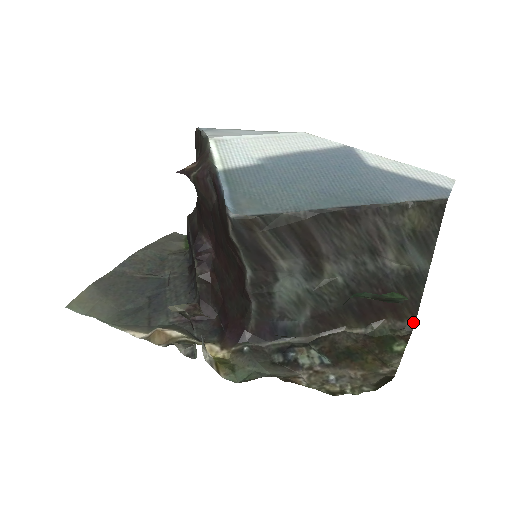
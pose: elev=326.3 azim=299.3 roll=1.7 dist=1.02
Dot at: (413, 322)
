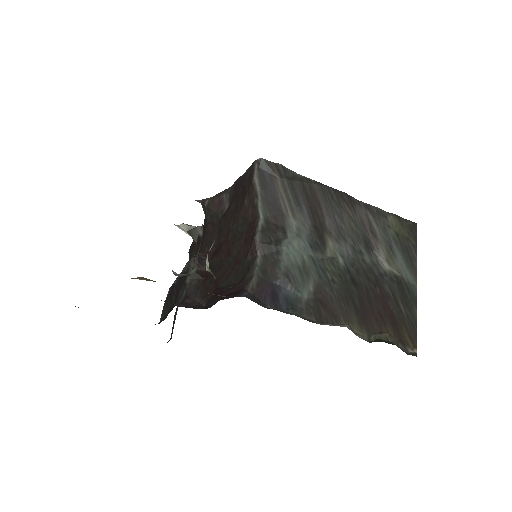
Dot at: (415, 352)
